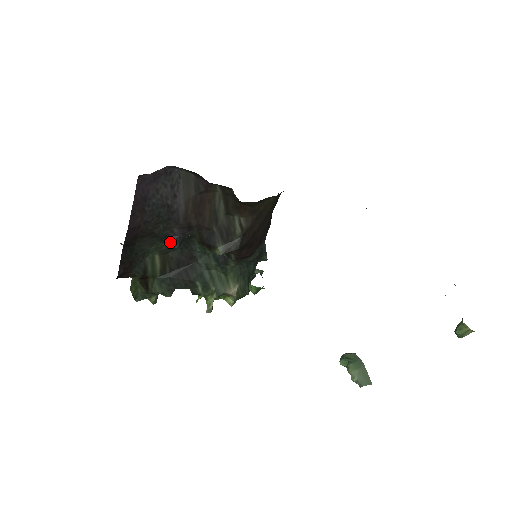
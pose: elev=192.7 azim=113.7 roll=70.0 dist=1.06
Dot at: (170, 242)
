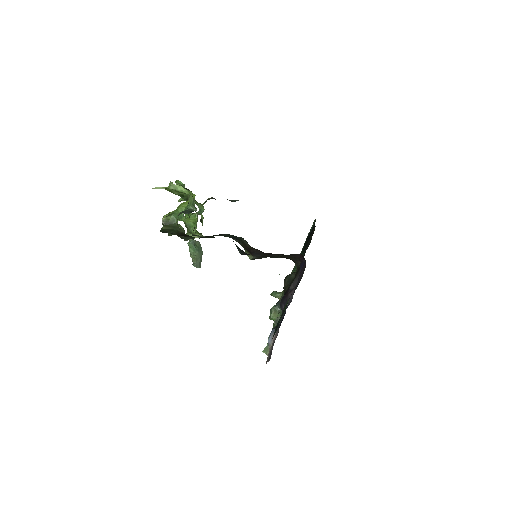
Dot at: (243, 253)
